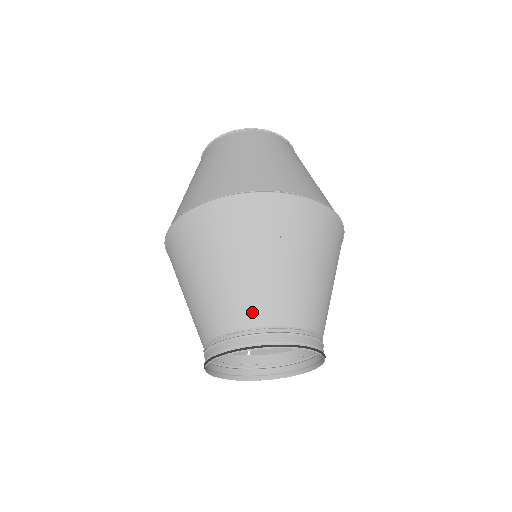
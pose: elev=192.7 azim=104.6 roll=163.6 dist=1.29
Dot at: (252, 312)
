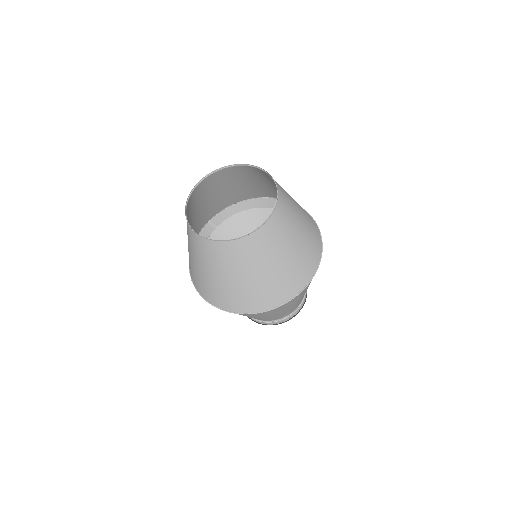
Dot at: occluded
